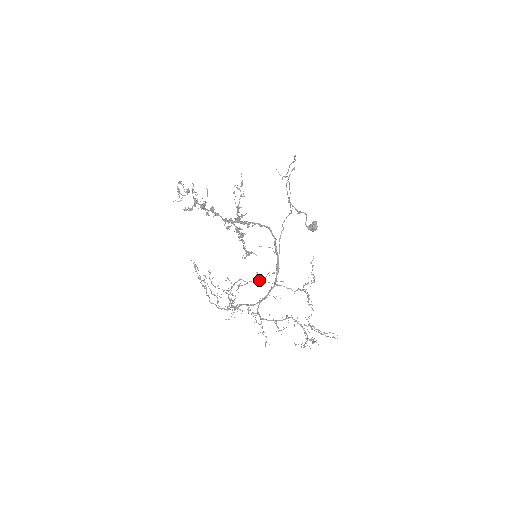
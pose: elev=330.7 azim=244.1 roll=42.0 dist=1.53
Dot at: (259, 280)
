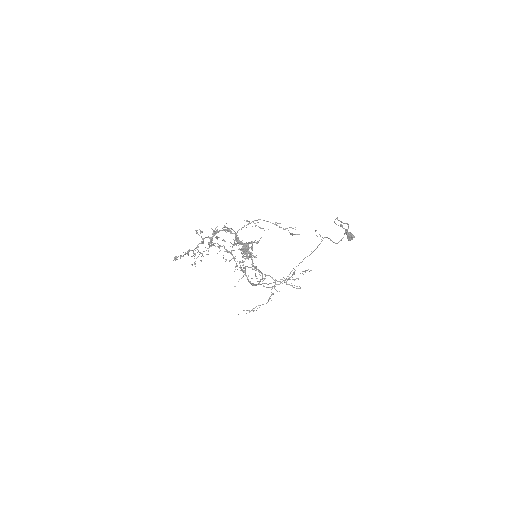
Dot at: occluded
